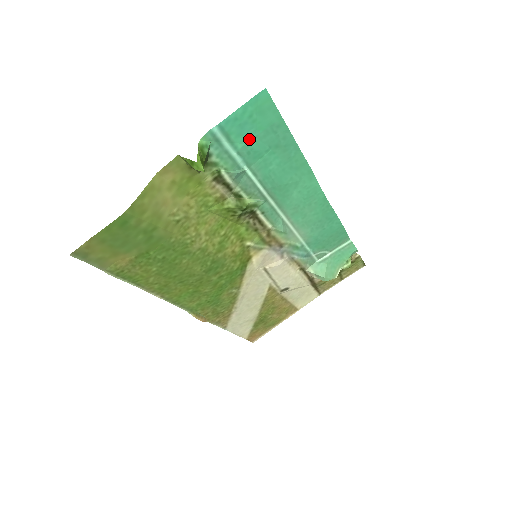
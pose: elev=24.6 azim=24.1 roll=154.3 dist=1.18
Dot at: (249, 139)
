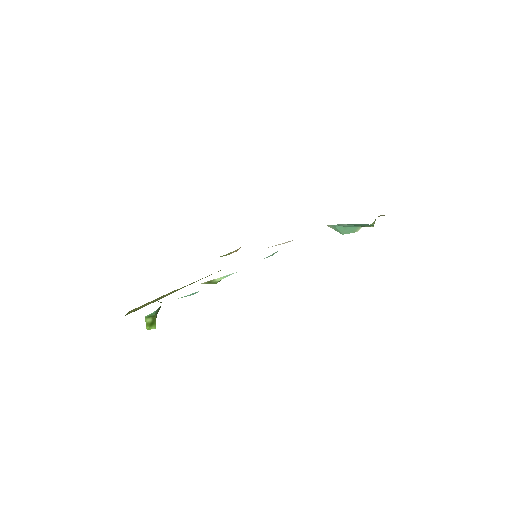
Dot at: occluded
